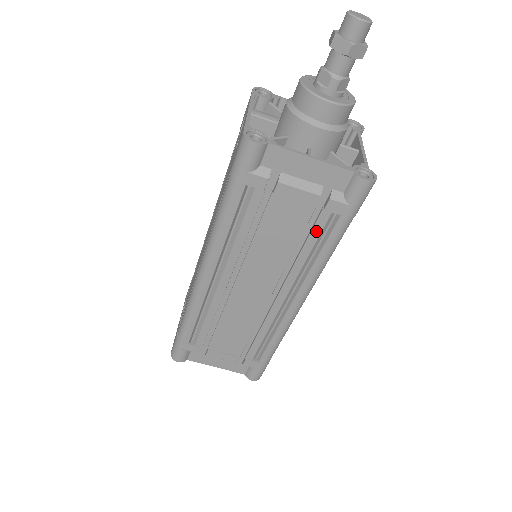
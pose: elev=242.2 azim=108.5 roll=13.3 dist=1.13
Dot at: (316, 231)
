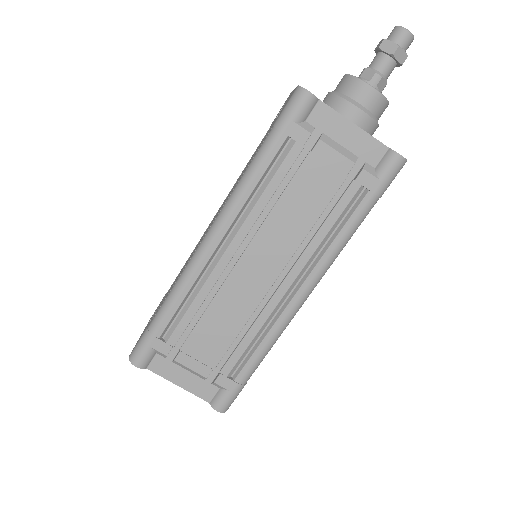
Dot at: (341, 205)
